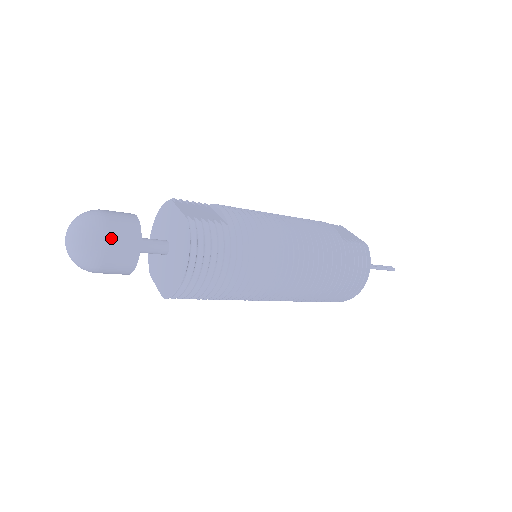
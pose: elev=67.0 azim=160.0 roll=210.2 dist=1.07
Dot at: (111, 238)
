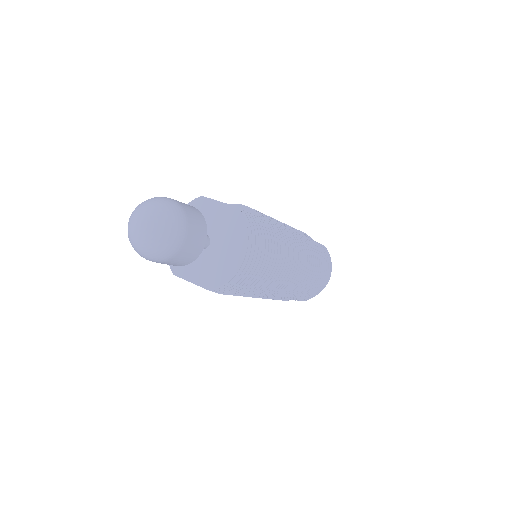
Dot at: (189, 220)
